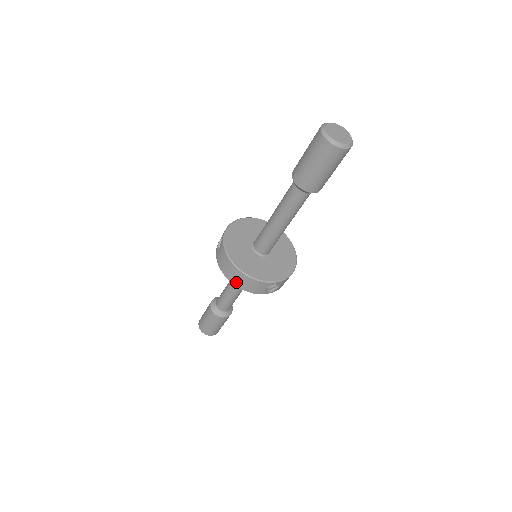
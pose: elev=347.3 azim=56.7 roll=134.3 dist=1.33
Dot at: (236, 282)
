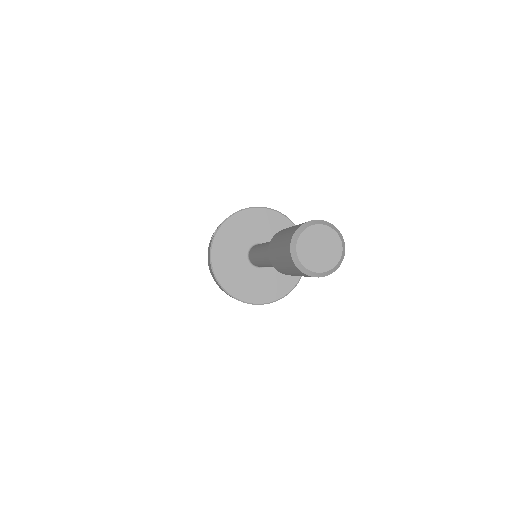
Dot at: (218, 285)
